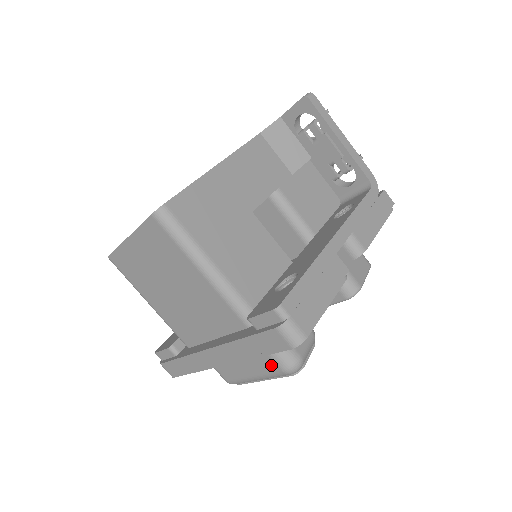
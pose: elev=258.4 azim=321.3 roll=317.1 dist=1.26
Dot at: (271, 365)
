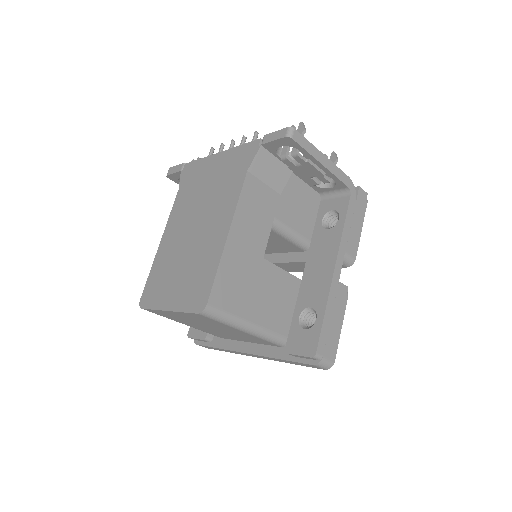
Dot at: occluded
